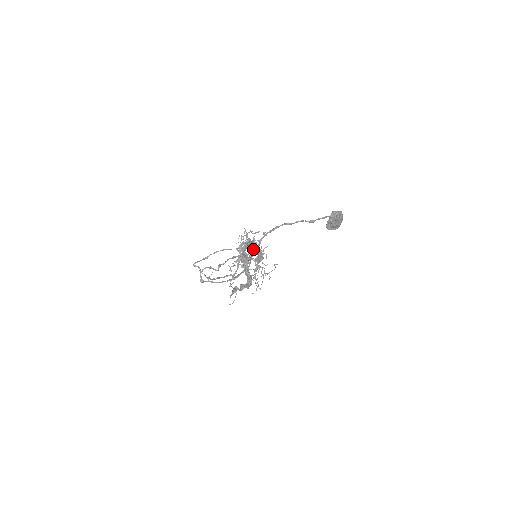
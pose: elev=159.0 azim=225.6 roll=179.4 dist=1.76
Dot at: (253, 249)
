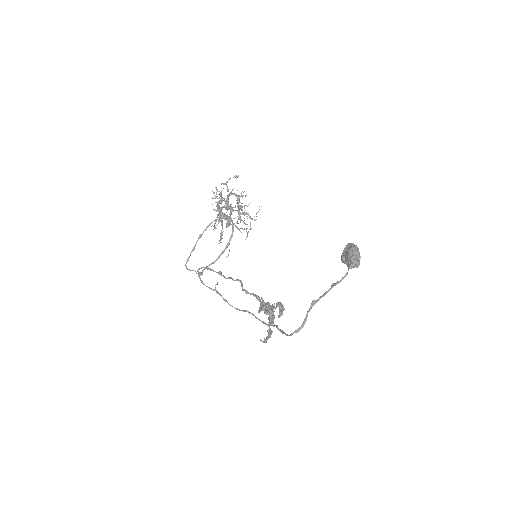
Dot at: (273, 309)
